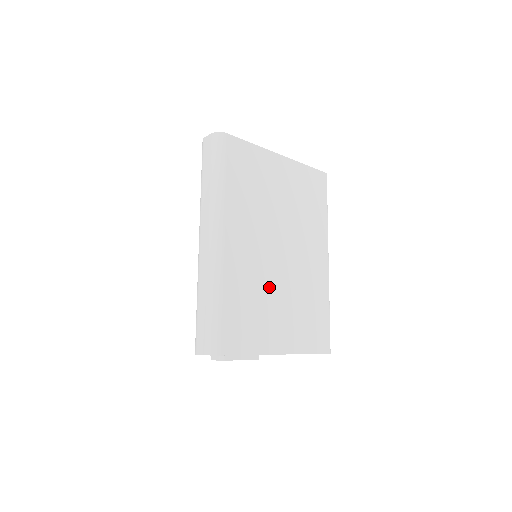
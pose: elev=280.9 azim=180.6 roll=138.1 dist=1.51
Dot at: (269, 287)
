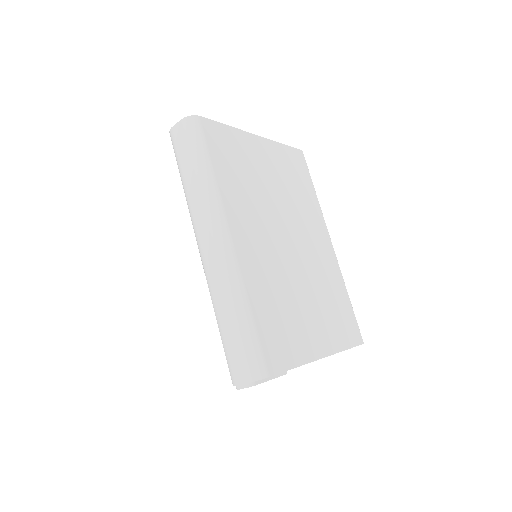
Dot at: (290, 284)
